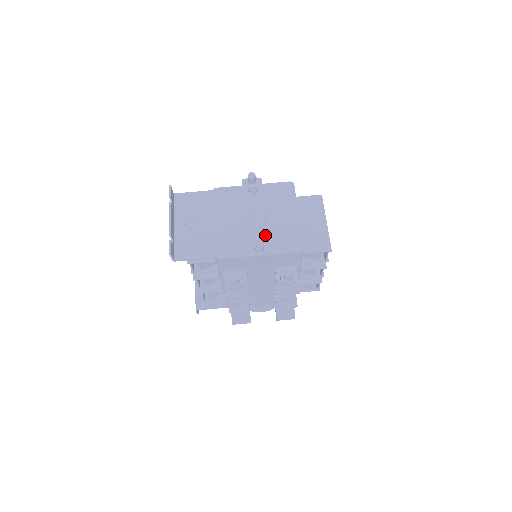
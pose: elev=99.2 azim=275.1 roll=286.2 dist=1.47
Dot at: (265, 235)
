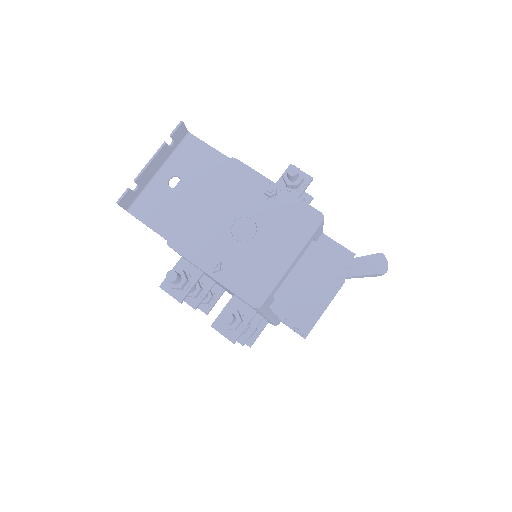
Dot at: (236, 256)
